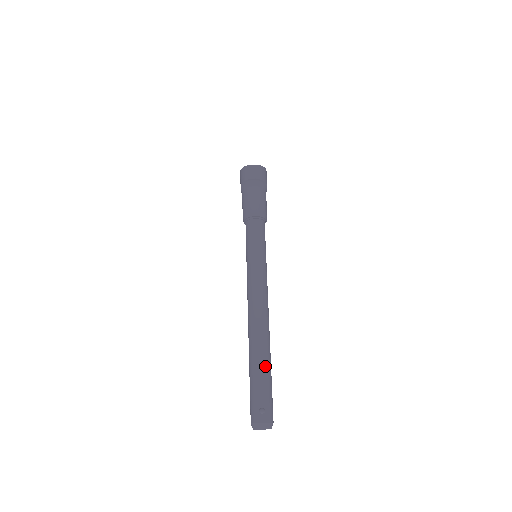
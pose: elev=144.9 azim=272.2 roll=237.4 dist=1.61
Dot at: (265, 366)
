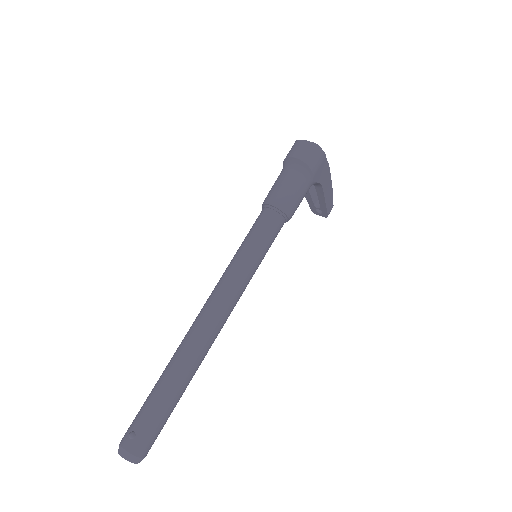
Dot at: (168, 387)
